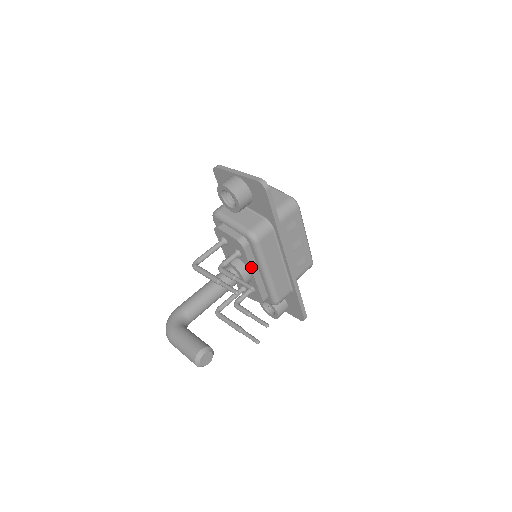
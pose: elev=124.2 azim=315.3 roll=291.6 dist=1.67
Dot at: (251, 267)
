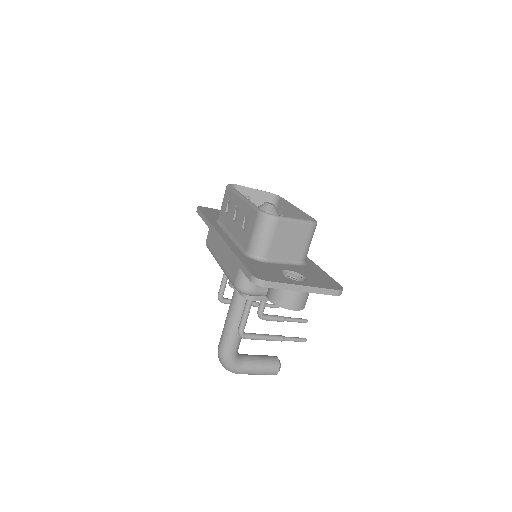
Dot at: occluded
